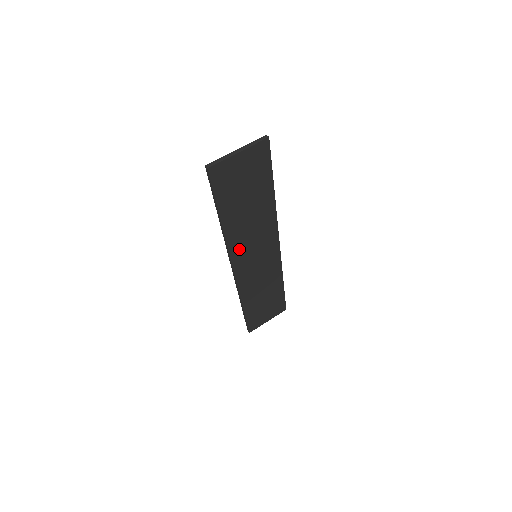
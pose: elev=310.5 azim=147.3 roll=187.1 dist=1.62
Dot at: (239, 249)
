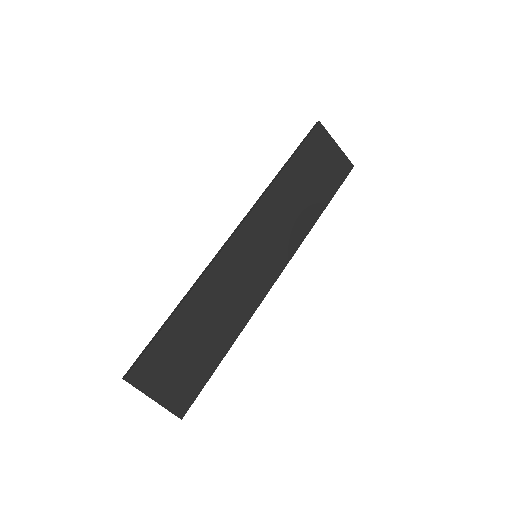
Dot at: (261, 218)
